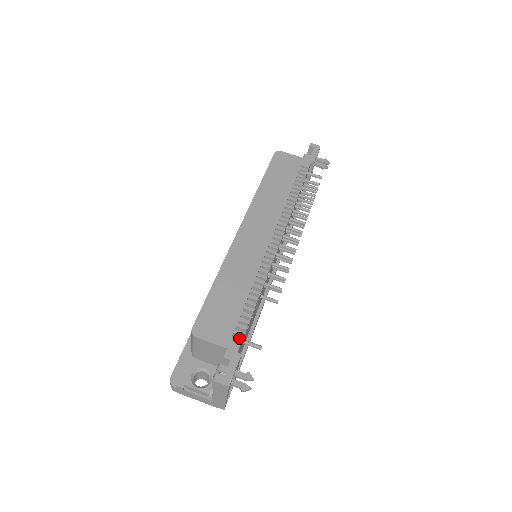
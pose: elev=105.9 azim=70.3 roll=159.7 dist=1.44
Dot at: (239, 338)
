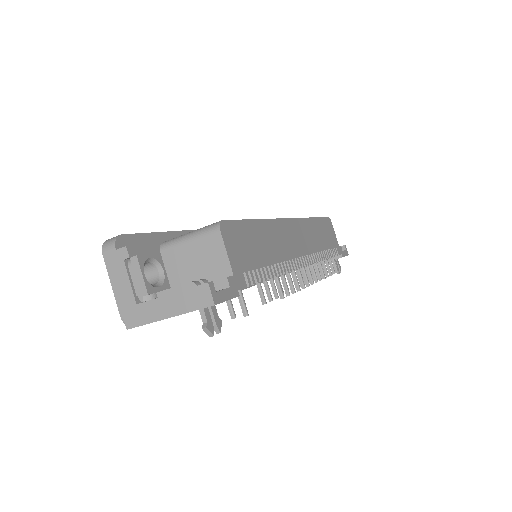
Dot at: (246, 282)
